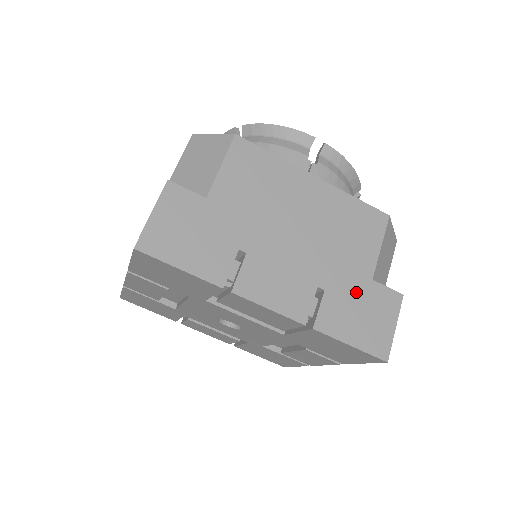
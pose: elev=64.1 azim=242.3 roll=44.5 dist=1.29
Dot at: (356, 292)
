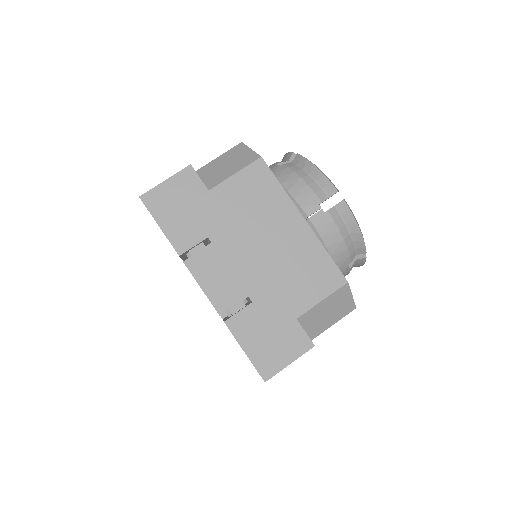
Dot at: (276, 319)
